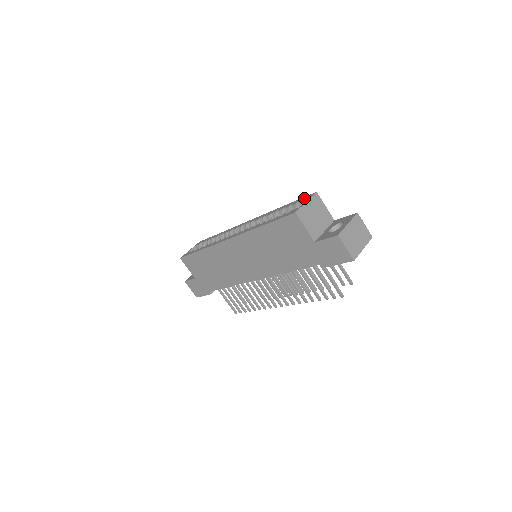
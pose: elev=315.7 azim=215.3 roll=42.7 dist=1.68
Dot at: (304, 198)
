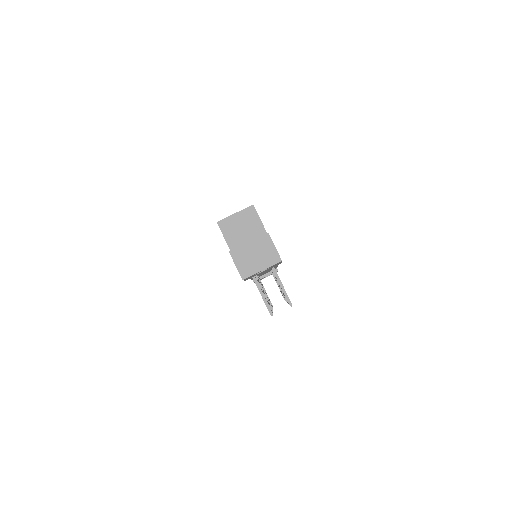
Dot at: occluded
